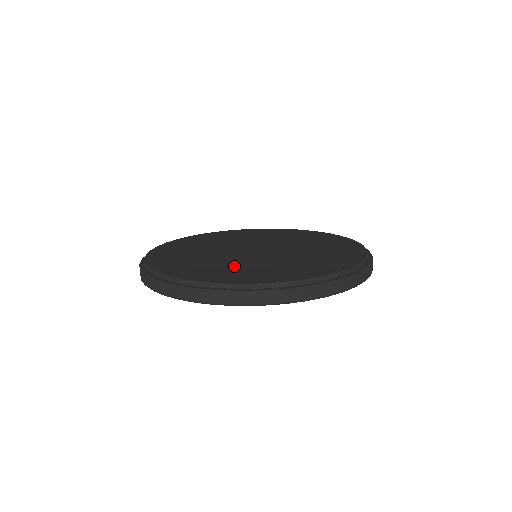
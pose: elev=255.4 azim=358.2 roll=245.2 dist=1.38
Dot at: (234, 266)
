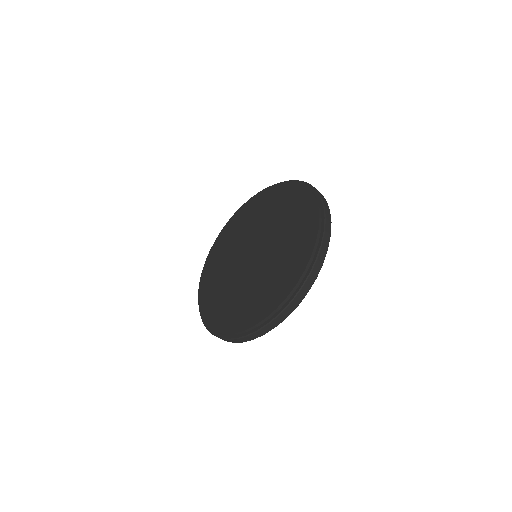
Dot at: (274, 271)
